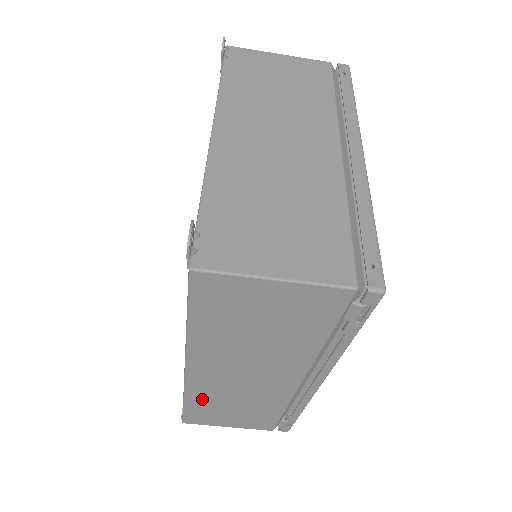
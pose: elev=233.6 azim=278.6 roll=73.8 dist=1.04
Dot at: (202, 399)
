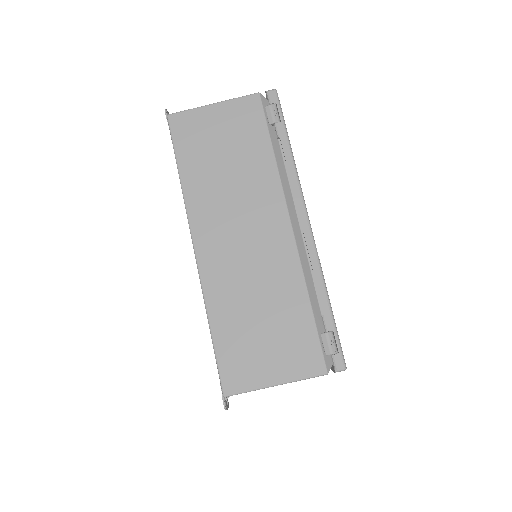
Dot at: (224, 308)
